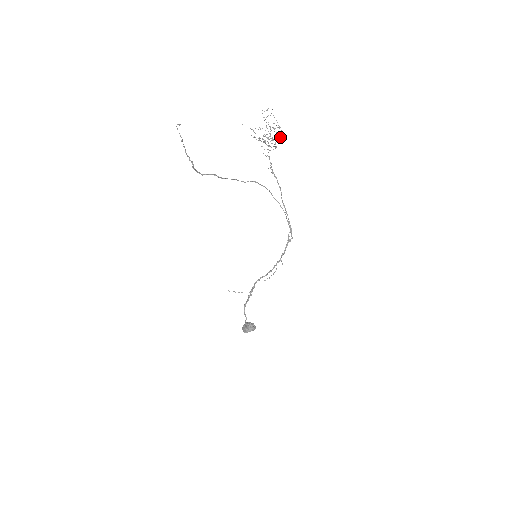
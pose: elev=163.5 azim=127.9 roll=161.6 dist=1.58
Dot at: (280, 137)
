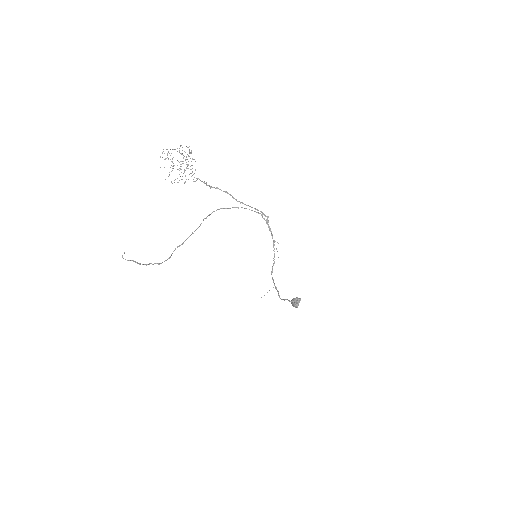
Dot at: (191, 152)
